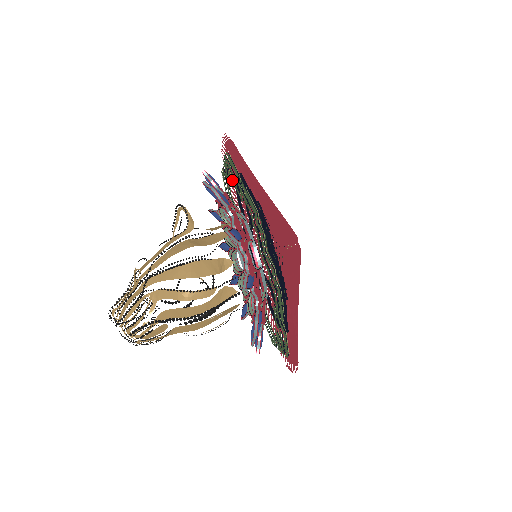
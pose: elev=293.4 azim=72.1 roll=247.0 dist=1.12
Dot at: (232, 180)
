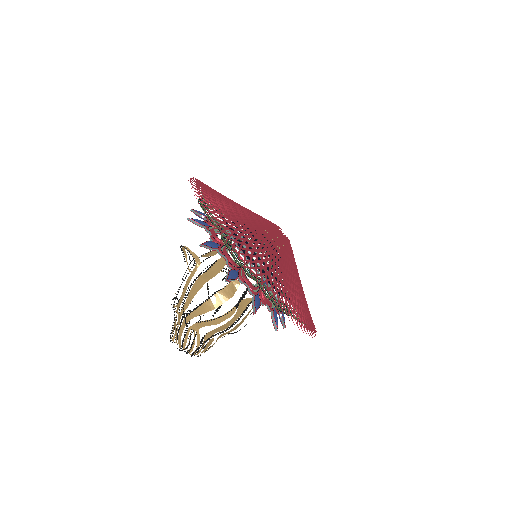
Dot at: occluded
